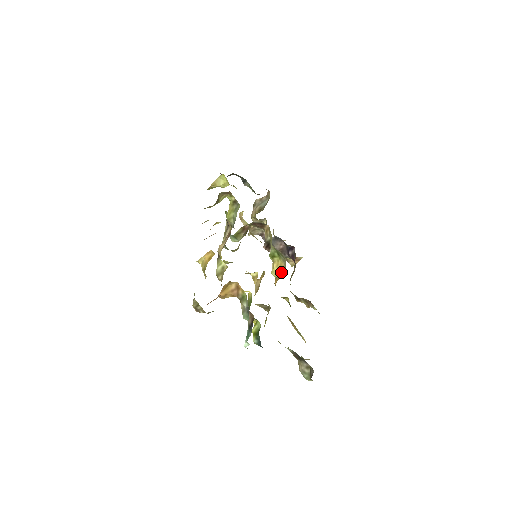
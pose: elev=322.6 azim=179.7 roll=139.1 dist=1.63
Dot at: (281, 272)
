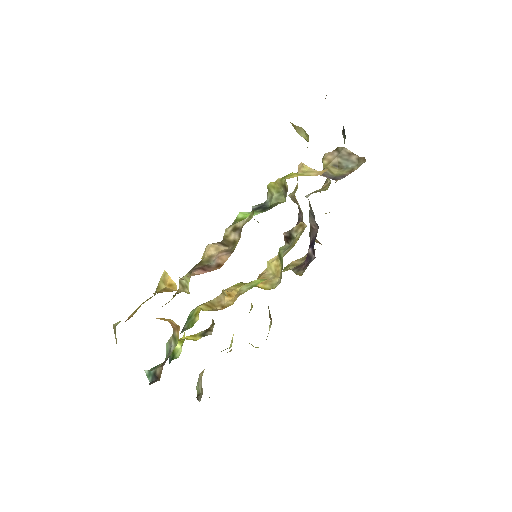
Dot at: (269, 283)
